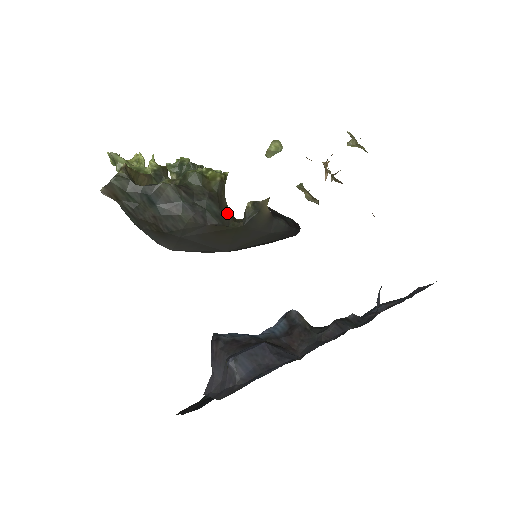
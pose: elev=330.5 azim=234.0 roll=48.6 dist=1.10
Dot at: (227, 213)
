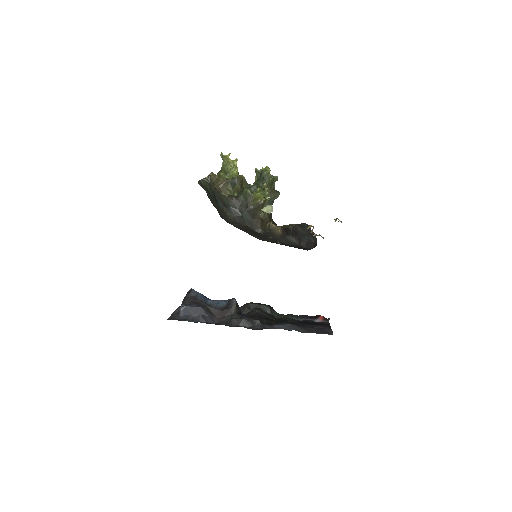
Dot at: (257, 222)
